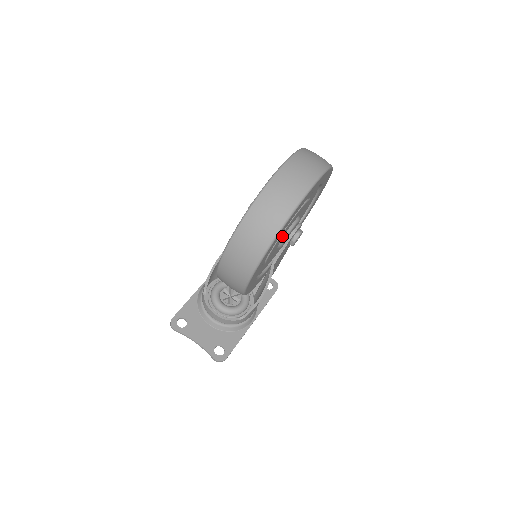
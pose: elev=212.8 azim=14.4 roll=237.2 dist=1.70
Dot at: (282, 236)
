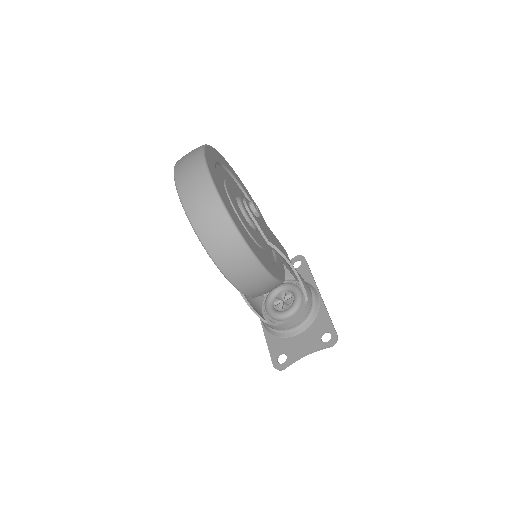
Dot at: (242, 218)
